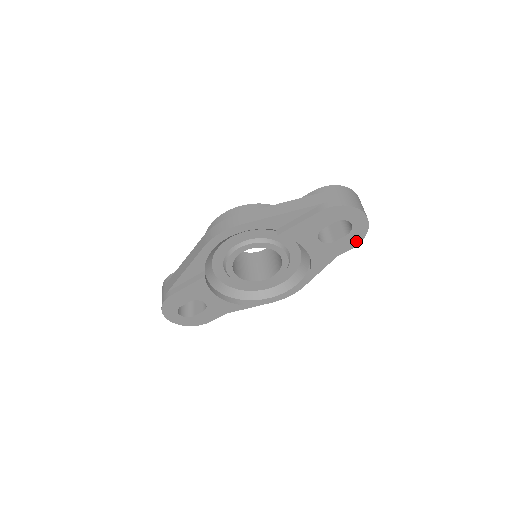
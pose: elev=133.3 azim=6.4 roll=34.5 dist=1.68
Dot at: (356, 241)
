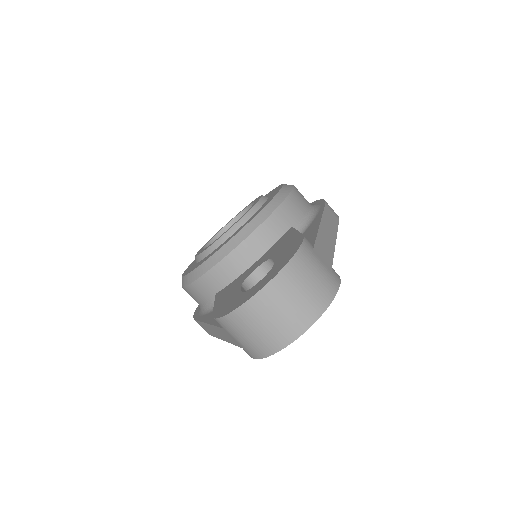
Dot at: occluded
